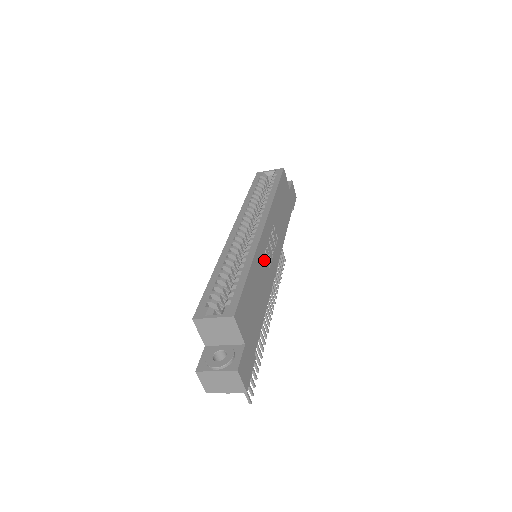
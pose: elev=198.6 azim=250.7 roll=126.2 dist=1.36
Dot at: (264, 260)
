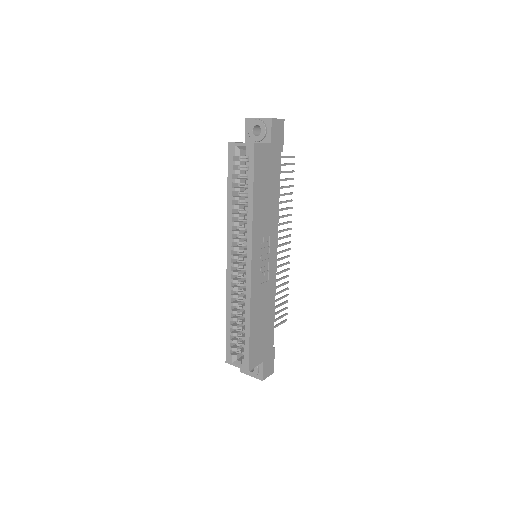
Dot at: (261, 288)
